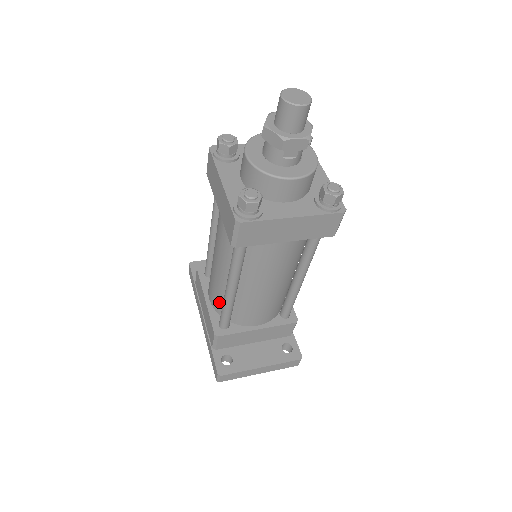
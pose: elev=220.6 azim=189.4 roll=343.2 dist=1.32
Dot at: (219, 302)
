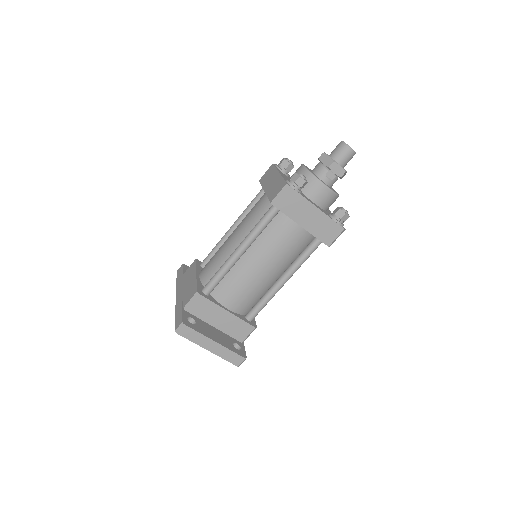
Dot at: (212, 273)
